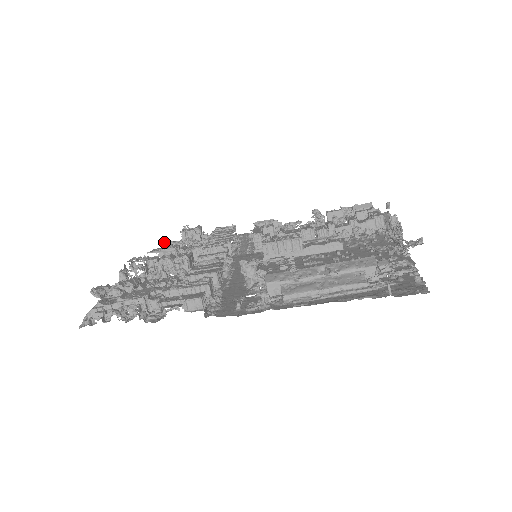
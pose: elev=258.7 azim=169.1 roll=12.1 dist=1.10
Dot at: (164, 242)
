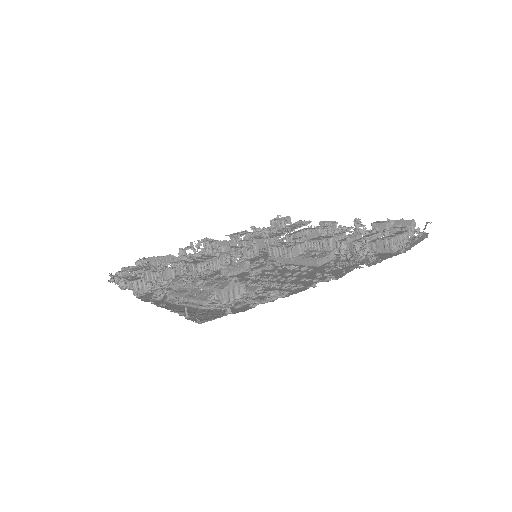
Dot at: (251, 227)
